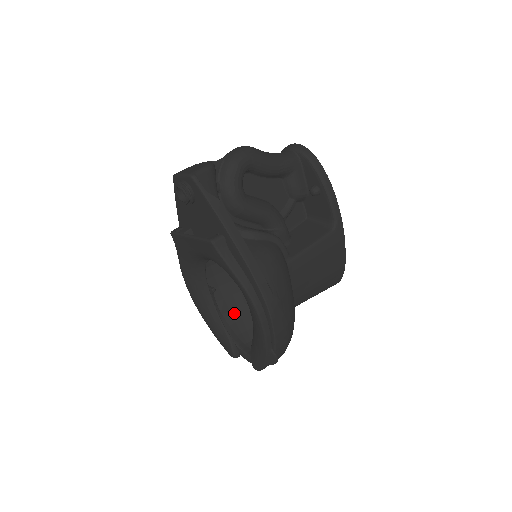
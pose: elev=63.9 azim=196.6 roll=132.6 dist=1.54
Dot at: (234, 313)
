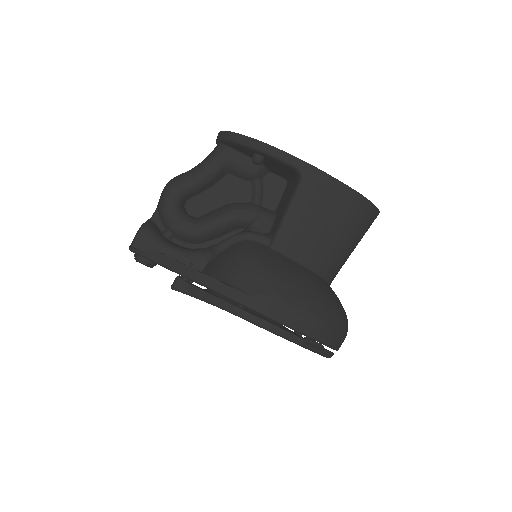
Dot at: occluded
